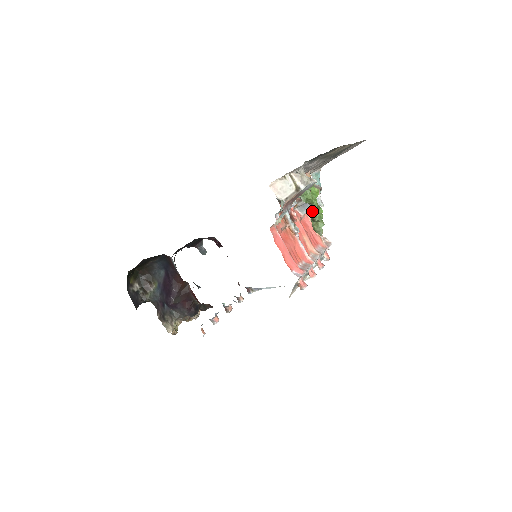
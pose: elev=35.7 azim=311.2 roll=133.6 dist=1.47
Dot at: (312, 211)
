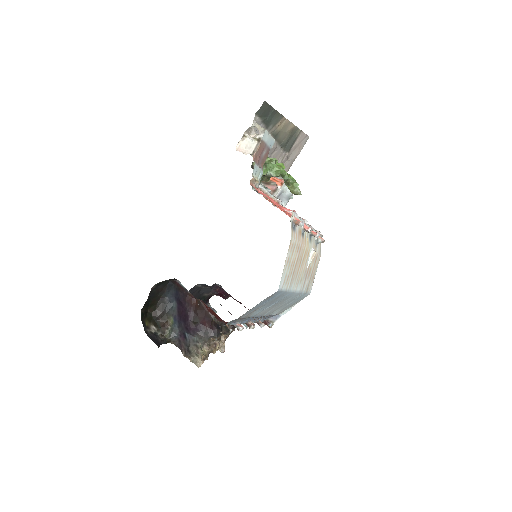
Dot at: (284, 178)
